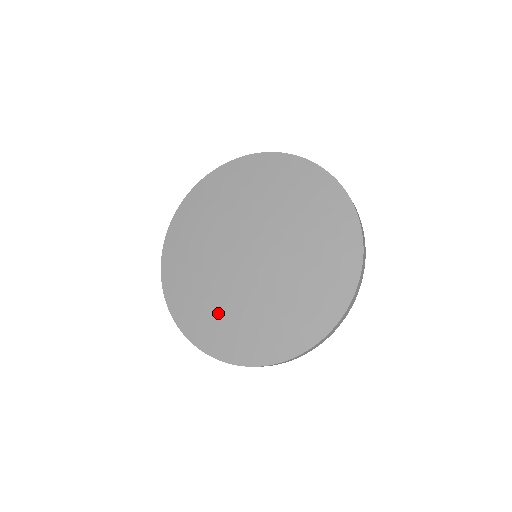
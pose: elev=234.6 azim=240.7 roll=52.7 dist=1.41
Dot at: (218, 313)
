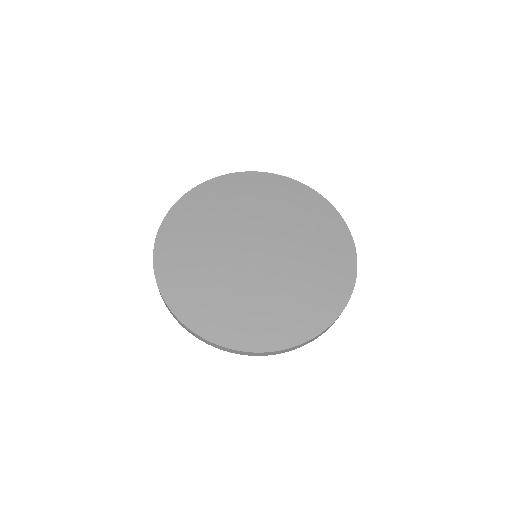
Dot at: (195, 268)
